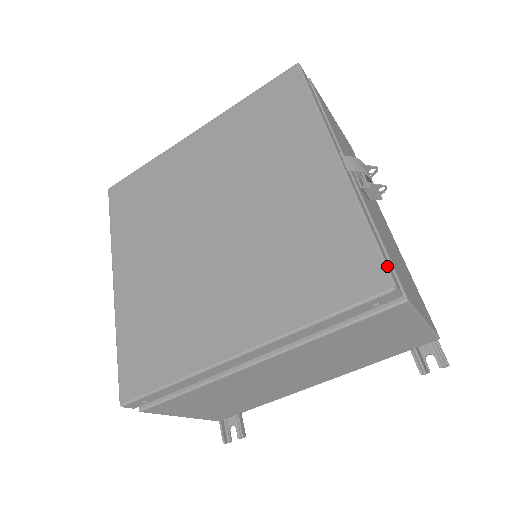
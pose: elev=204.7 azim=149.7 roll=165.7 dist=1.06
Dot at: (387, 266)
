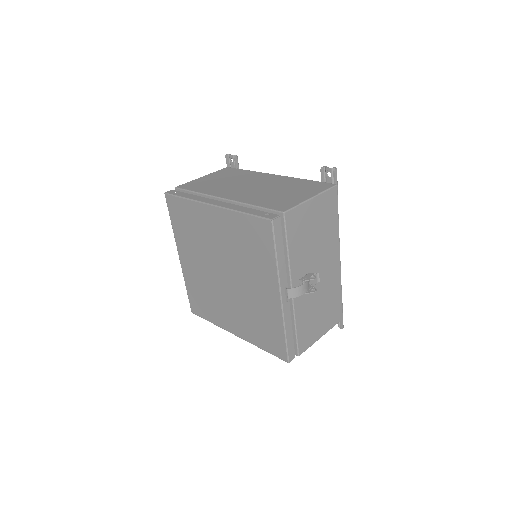
Dot at: (288, 355)
